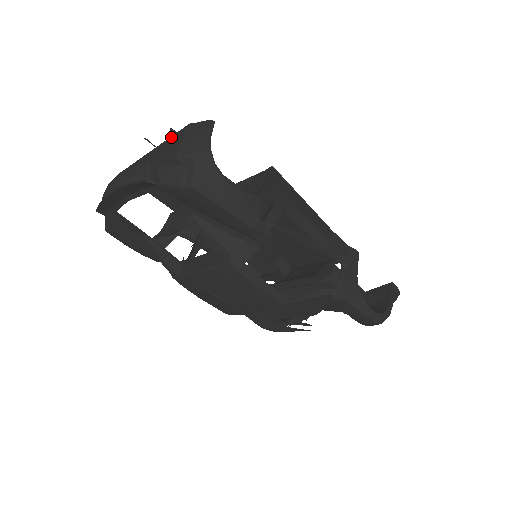
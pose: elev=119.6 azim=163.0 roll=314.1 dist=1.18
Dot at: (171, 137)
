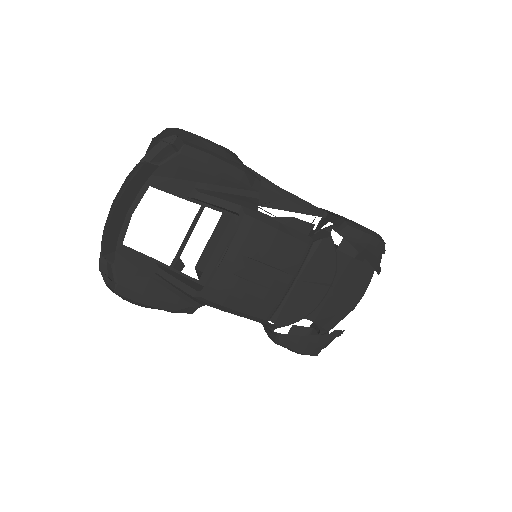
Dot at: occluded
